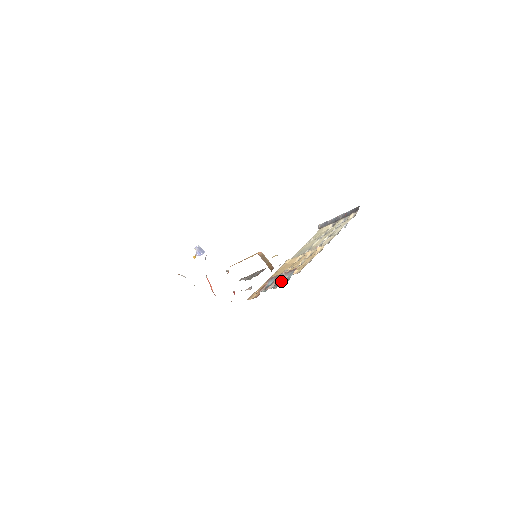
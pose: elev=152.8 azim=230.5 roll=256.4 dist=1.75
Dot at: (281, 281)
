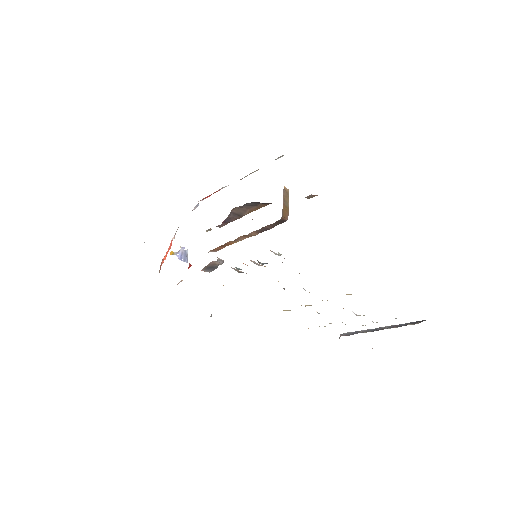
Dot at: occluded
